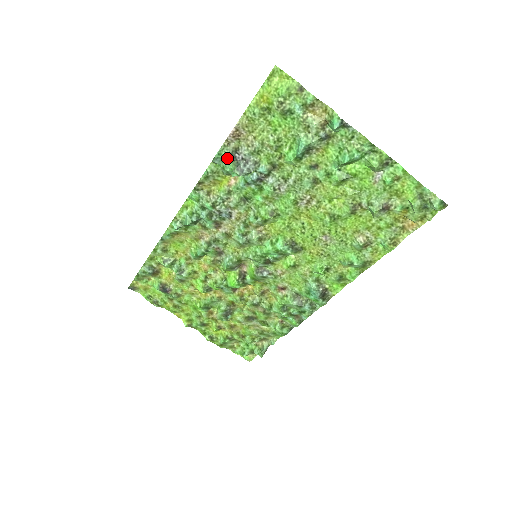
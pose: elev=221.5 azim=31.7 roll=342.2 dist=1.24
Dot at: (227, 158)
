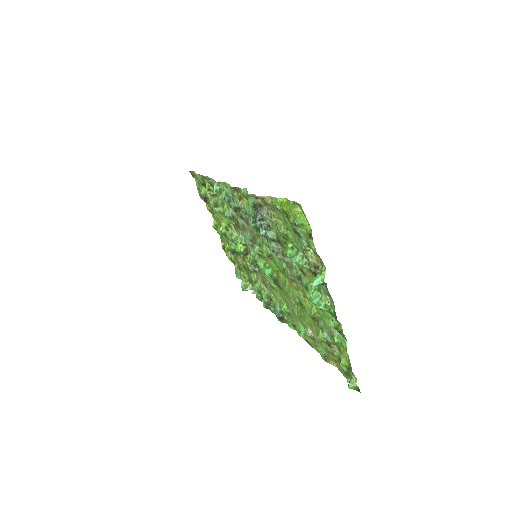
Dot at: (250, 204)
